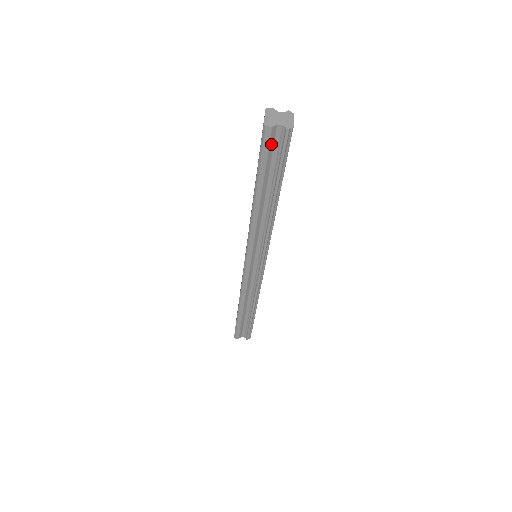
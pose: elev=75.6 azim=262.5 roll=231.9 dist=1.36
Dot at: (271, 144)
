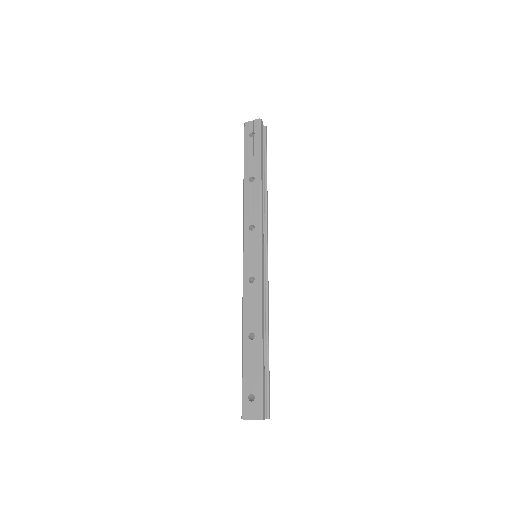
Dot at: occluded
